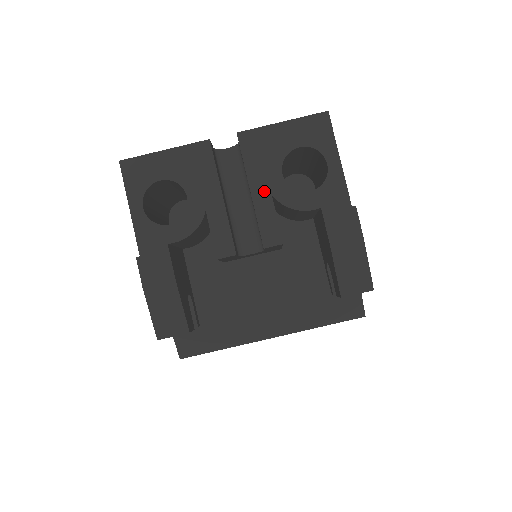
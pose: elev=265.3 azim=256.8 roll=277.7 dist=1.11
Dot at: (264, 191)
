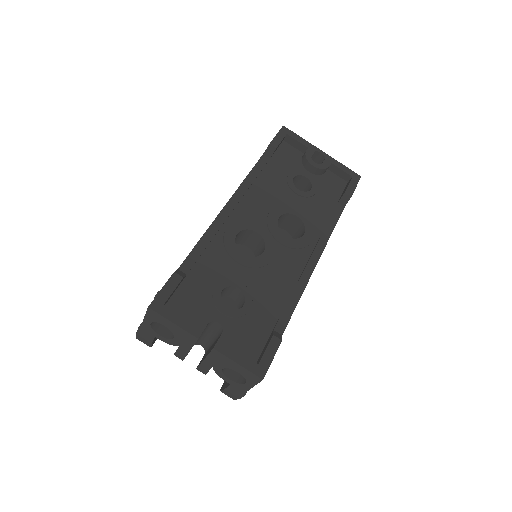
Dot at: (210, 364)
